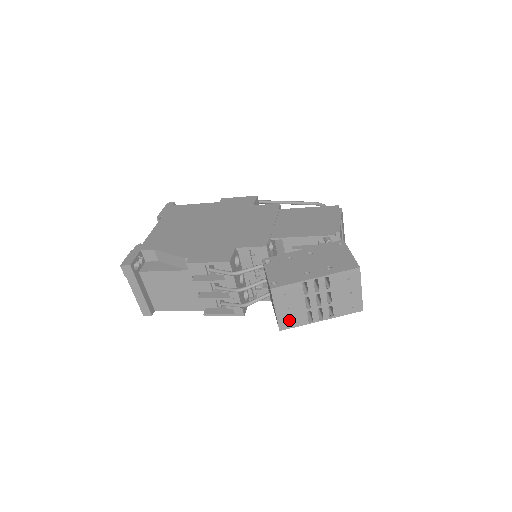
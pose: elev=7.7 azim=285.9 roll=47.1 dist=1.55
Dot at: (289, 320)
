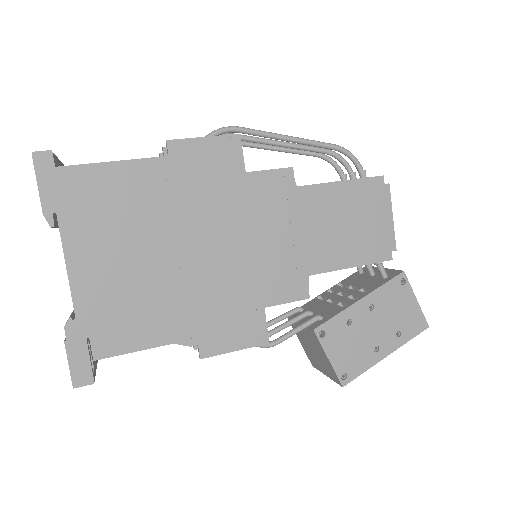
Dot at: occluded
